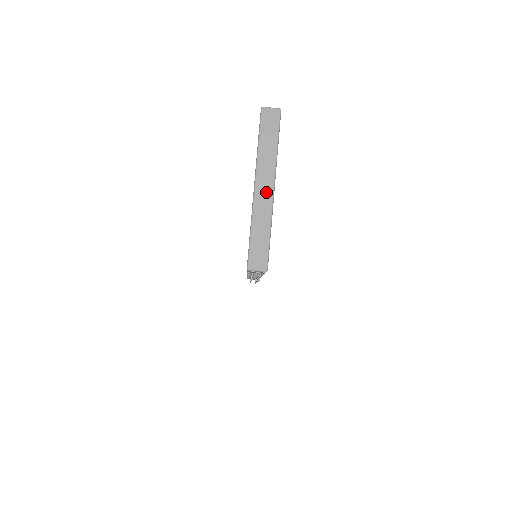
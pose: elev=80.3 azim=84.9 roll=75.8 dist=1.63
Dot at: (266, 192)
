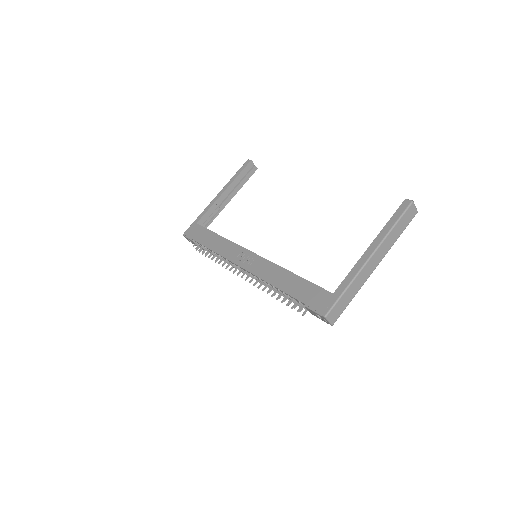
Dot at: (373, 266)
